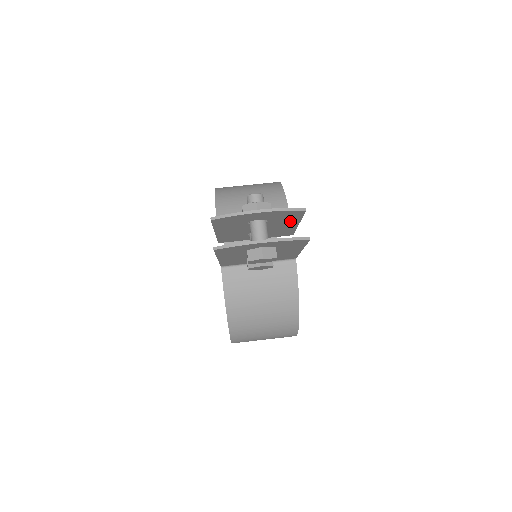
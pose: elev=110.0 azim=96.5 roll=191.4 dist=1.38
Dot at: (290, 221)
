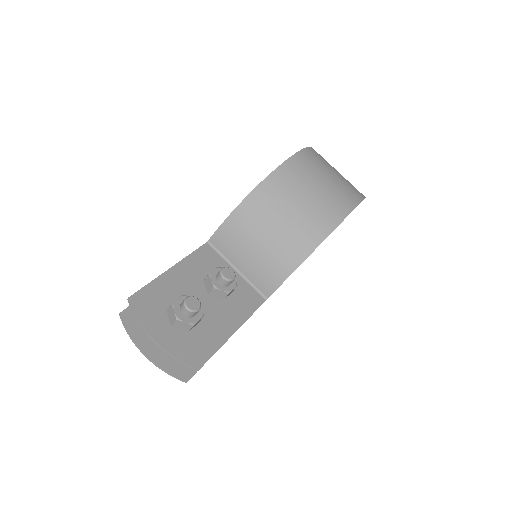
Dot at: (215, 336)
